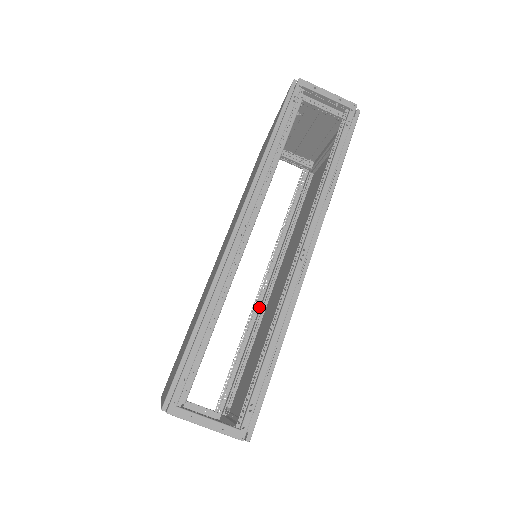
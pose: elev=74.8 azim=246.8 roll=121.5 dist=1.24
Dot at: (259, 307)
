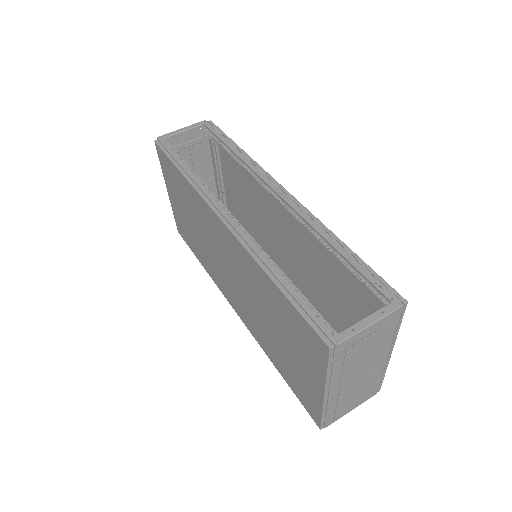
Dot at: occluded
